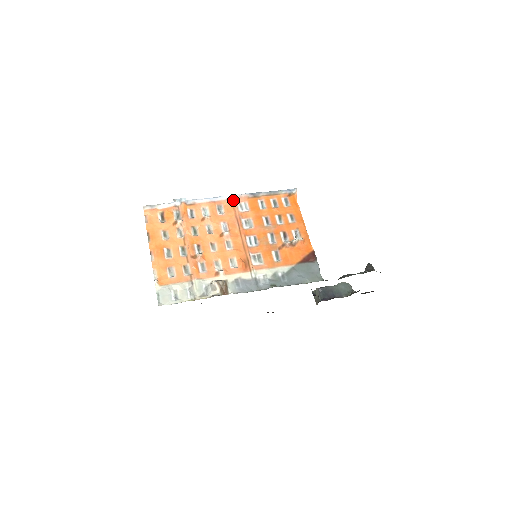
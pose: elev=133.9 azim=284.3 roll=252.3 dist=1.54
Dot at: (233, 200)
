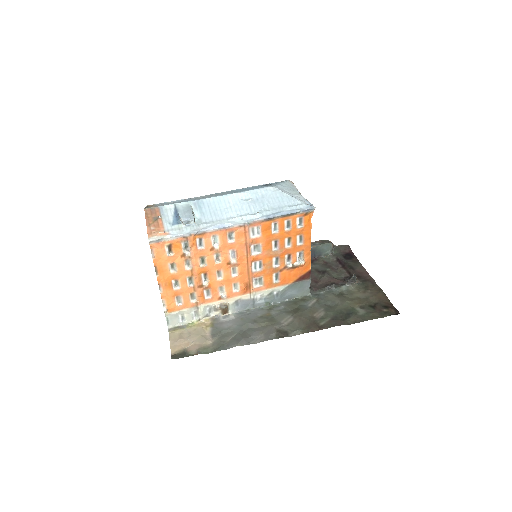
Dot at: (246, 226)
